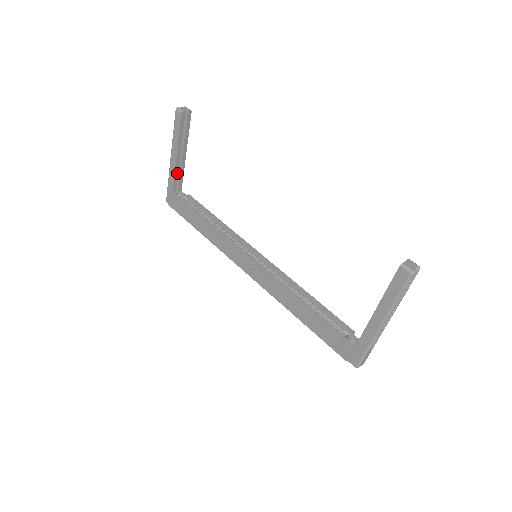
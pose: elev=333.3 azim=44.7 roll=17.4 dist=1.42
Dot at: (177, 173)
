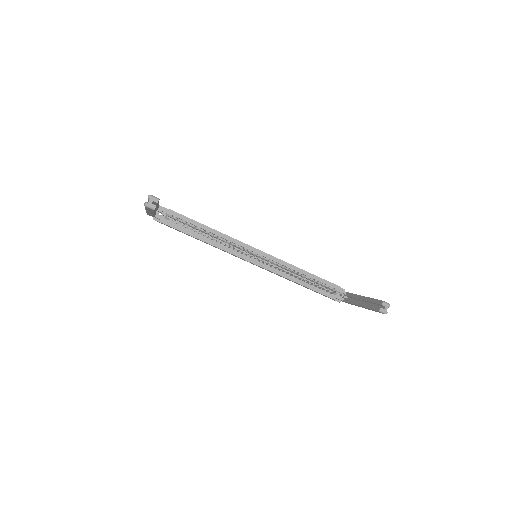
Dot at: occluded
